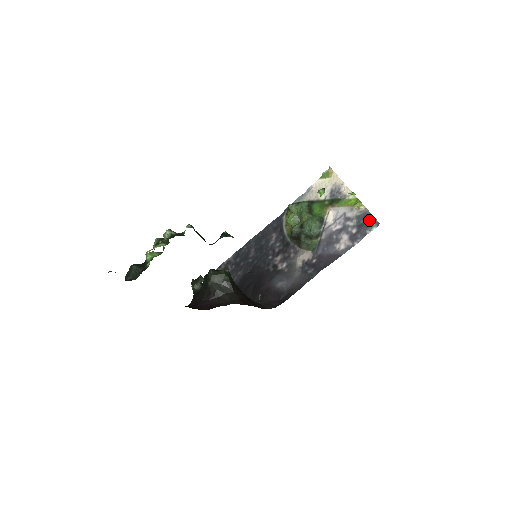
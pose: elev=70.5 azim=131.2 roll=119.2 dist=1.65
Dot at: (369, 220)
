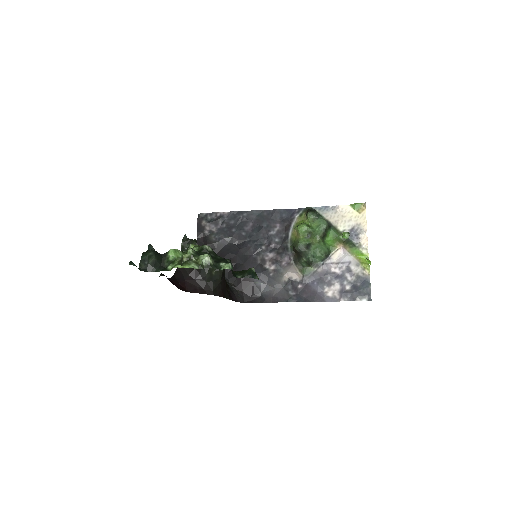
Dot at: (365, 289)
